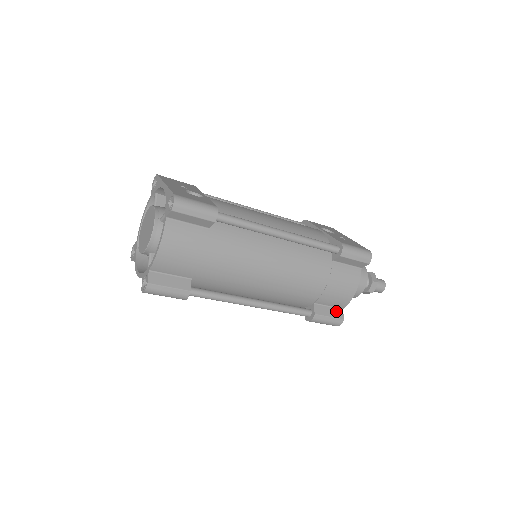
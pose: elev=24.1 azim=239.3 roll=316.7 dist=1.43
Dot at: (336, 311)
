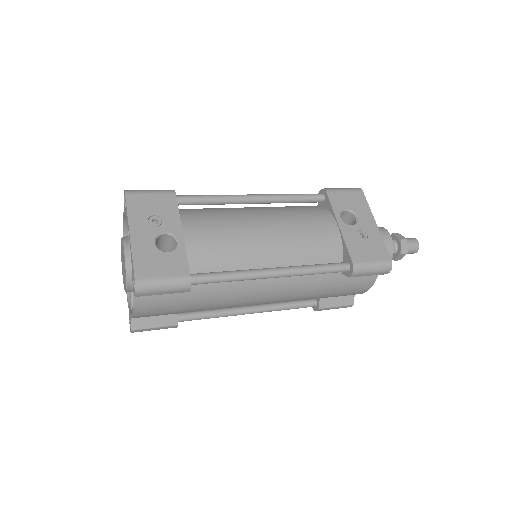
Dot at: (346, 298)
